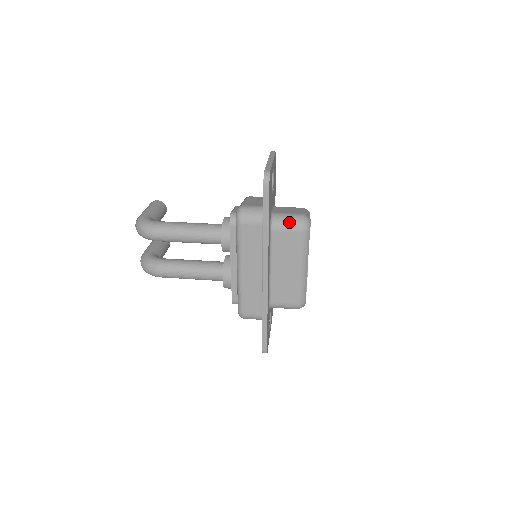
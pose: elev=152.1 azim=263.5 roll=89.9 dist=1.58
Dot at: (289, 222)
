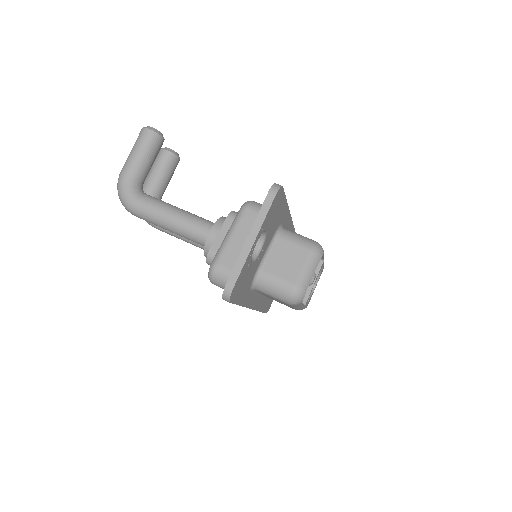
Dot at: (274, 293)
